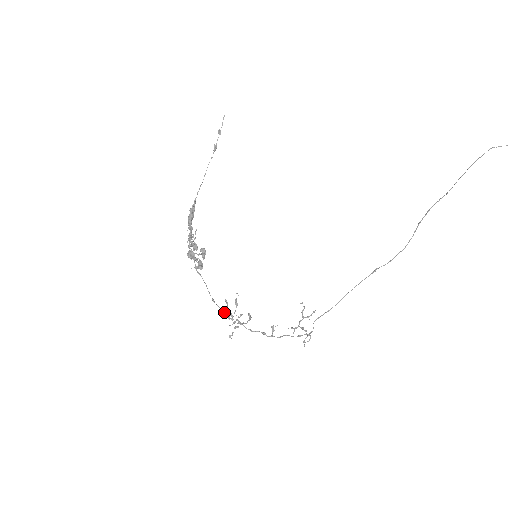
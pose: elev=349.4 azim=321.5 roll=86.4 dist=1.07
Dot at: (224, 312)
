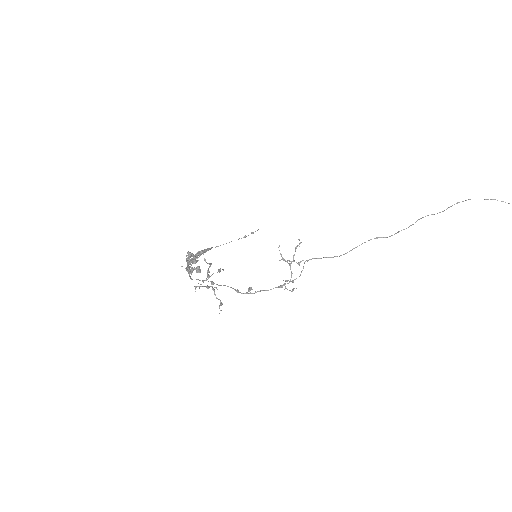
Dot at: (200, 280)
